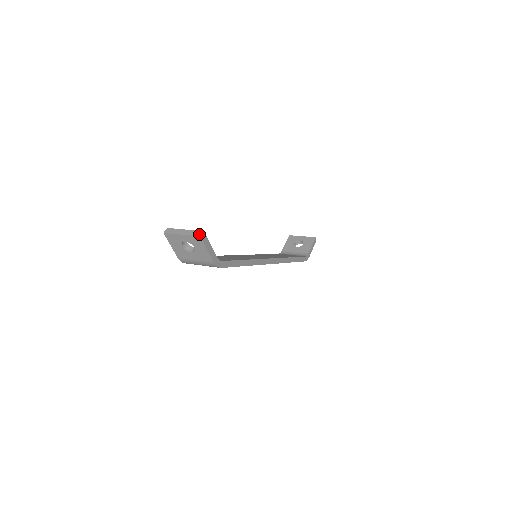
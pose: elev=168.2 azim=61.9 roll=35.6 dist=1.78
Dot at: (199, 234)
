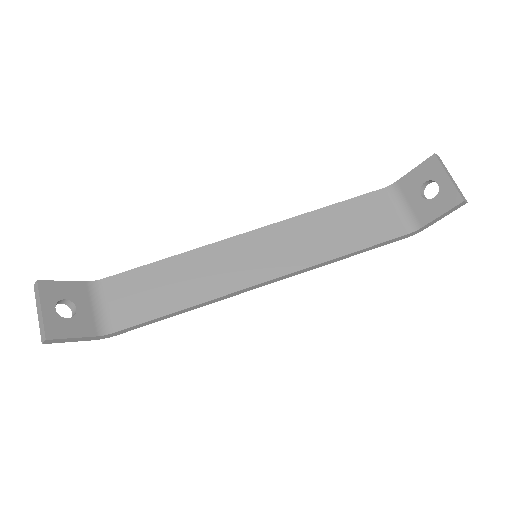
Dot at: (42, 338)
